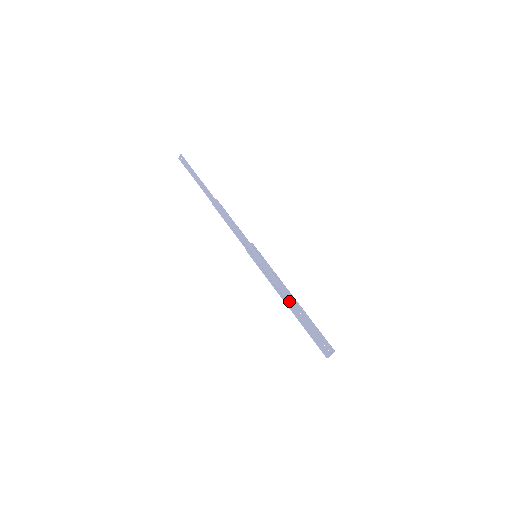
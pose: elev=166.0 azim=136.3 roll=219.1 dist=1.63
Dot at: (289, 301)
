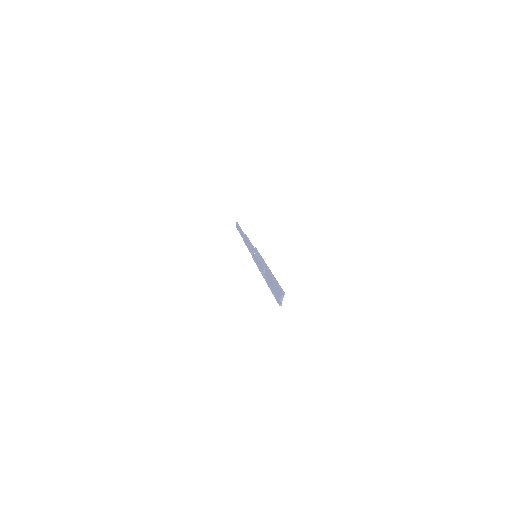
Dot at: (267, 275)
